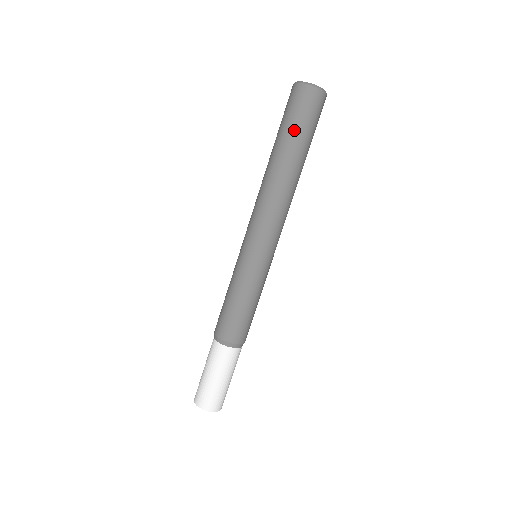
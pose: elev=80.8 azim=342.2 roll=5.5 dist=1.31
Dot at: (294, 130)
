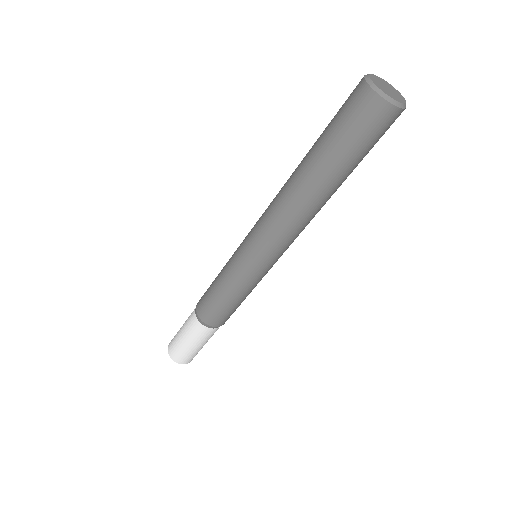
Dot at: (344, 153)
